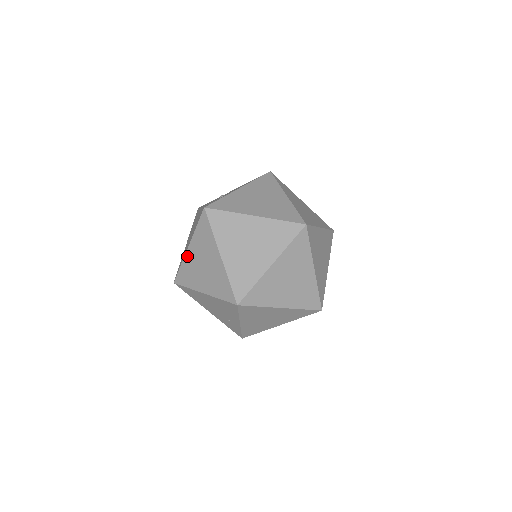
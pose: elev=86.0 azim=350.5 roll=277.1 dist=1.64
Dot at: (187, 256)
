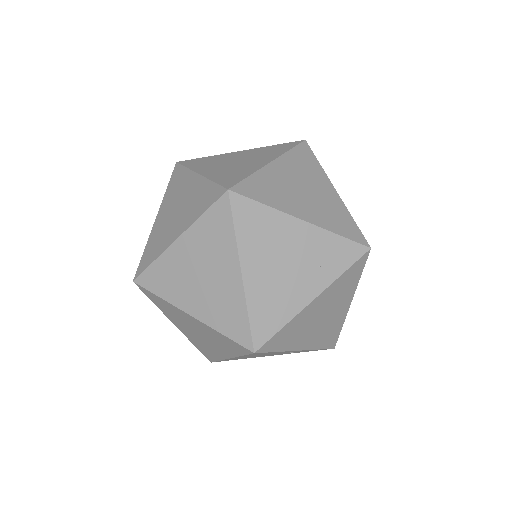
Dot at: (184, 334)
